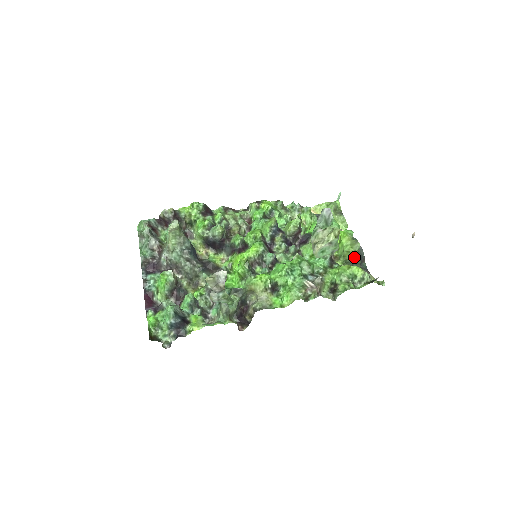
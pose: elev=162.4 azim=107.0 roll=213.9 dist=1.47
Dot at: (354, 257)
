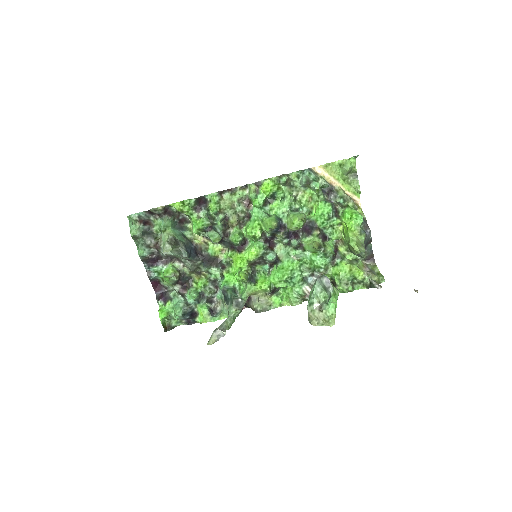
Dot at: (358, 253)
